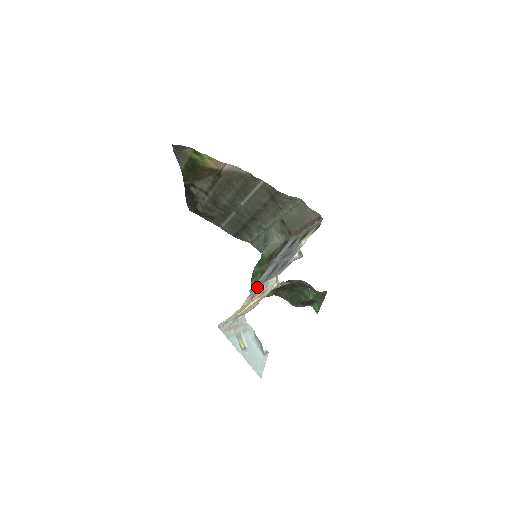
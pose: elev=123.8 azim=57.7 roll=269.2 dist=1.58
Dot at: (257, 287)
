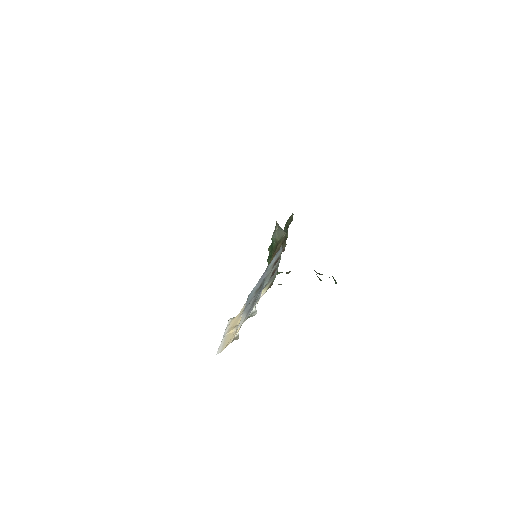
Dot at: (246, 303)
